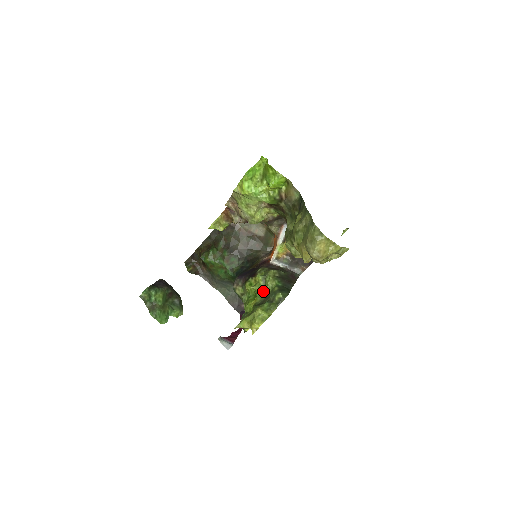
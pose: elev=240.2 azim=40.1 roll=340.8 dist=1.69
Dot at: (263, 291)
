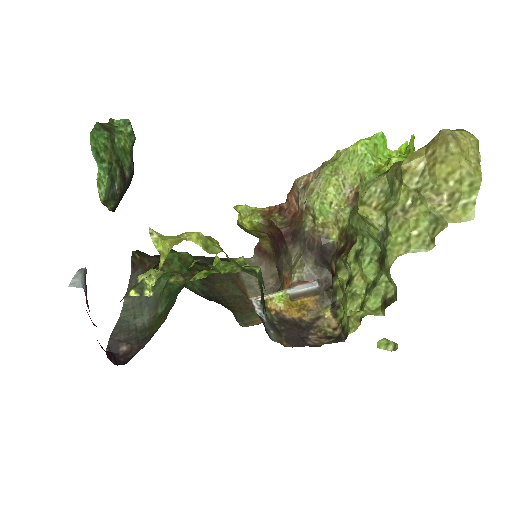
Dot at: (227, 269)
